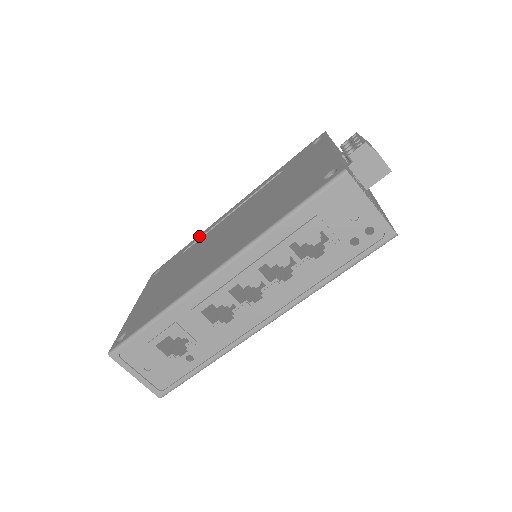
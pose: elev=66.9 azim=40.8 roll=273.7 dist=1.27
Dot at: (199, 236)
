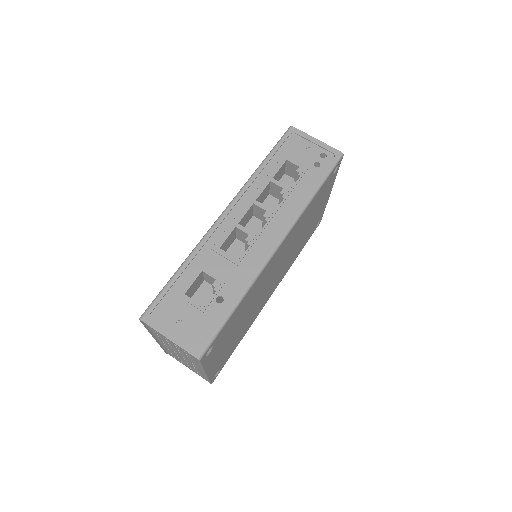
Dot at: occluded
